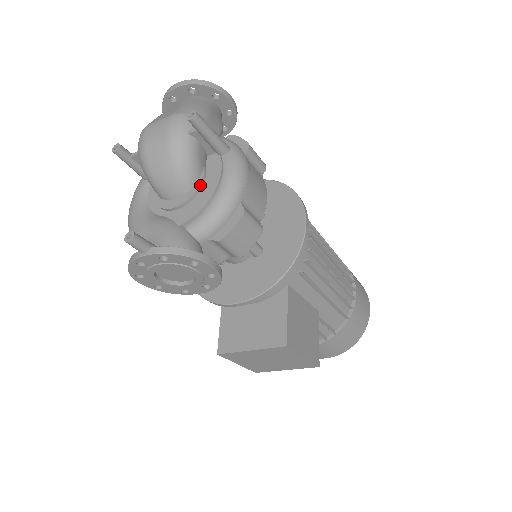
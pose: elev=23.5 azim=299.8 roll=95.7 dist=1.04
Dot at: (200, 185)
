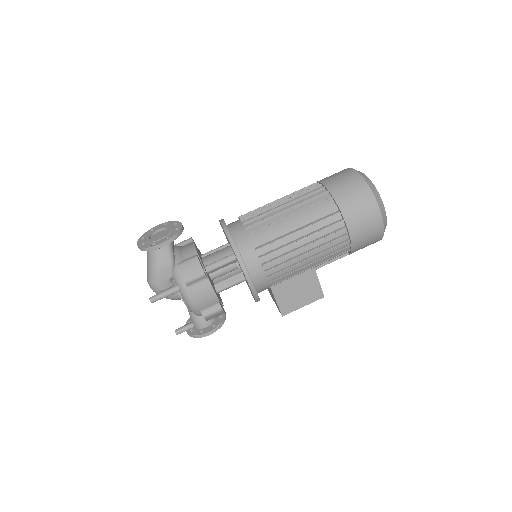
Dot at: occluded
